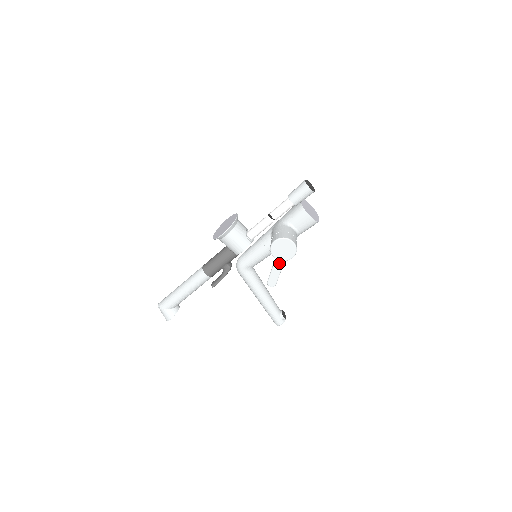
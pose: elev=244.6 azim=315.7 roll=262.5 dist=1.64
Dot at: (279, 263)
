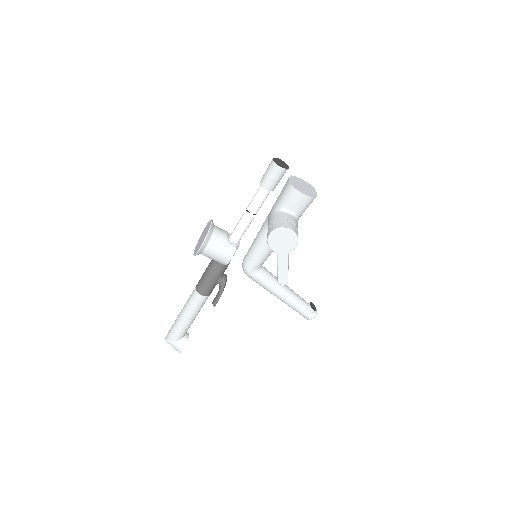
Dot at: (283, 257)
